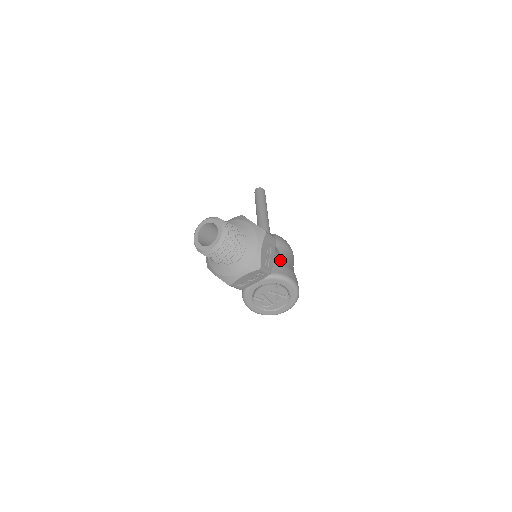
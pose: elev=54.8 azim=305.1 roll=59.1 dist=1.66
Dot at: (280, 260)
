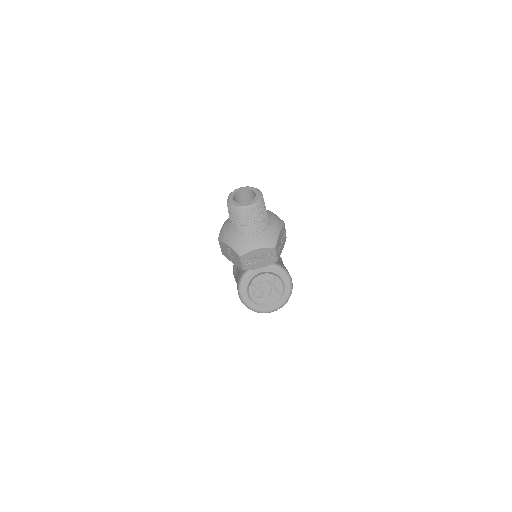
Dot at: occluded
